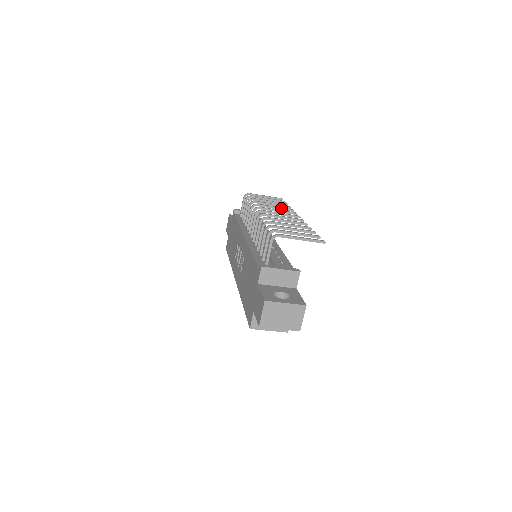
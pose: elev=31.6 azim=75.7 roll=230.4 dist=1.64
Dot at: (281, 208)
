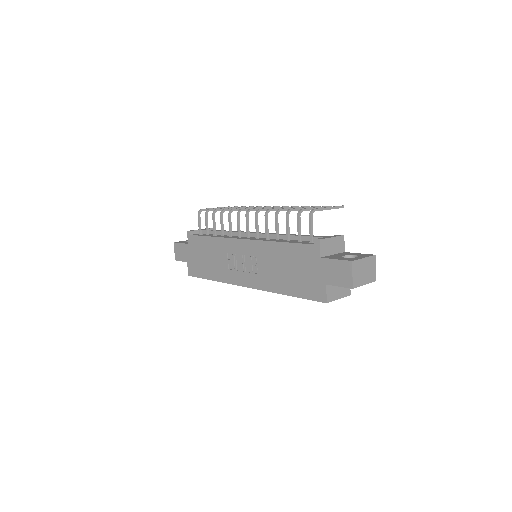
Dot at: (252, 207)
